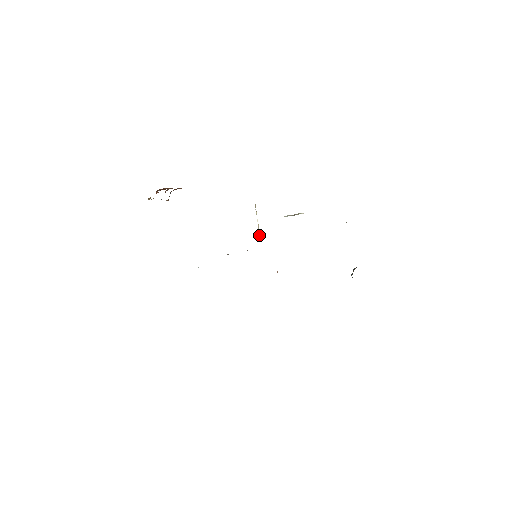
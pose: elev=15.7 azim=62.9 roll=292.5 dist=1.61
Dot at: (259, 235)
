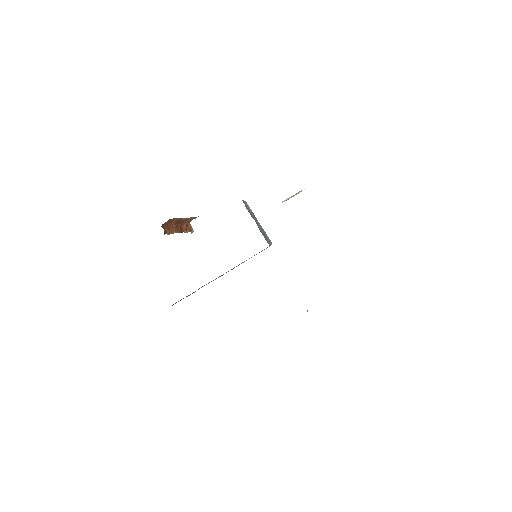
Dot at: occluded
